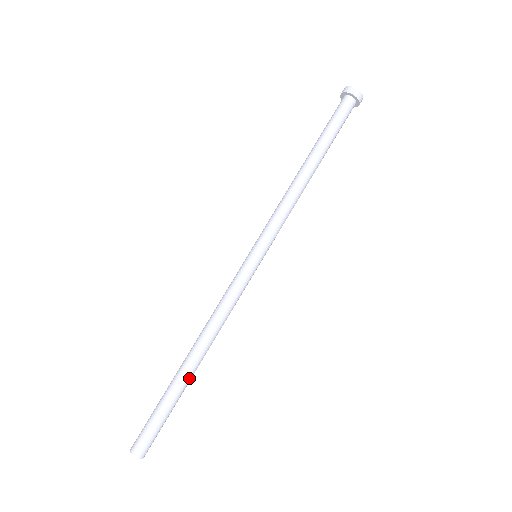
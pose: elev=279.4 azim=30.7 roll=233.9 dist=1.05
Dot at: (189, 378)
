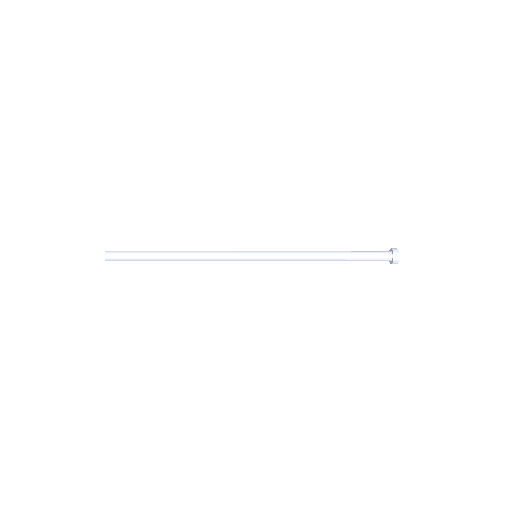
Dot at: (163, 259)
